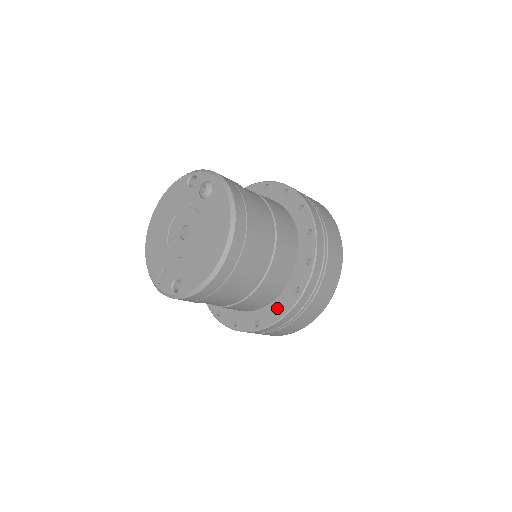
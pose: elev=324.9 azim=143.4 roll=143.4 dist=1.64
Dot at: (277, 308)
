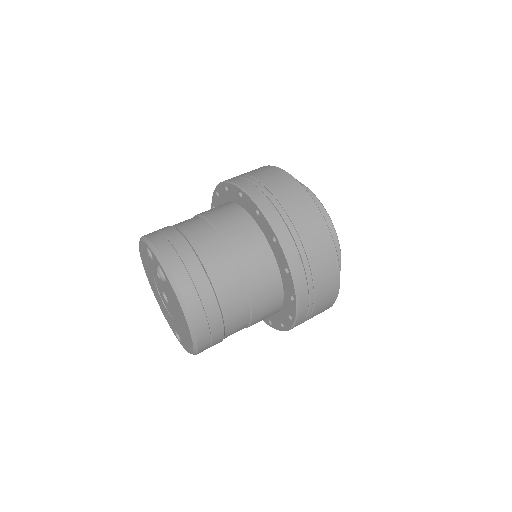
Dot at: (280, 321)
